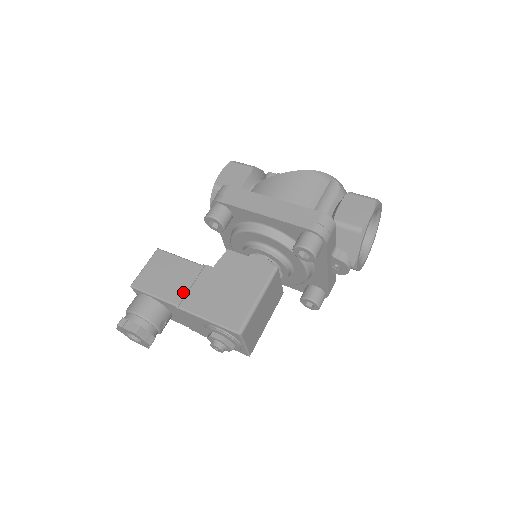
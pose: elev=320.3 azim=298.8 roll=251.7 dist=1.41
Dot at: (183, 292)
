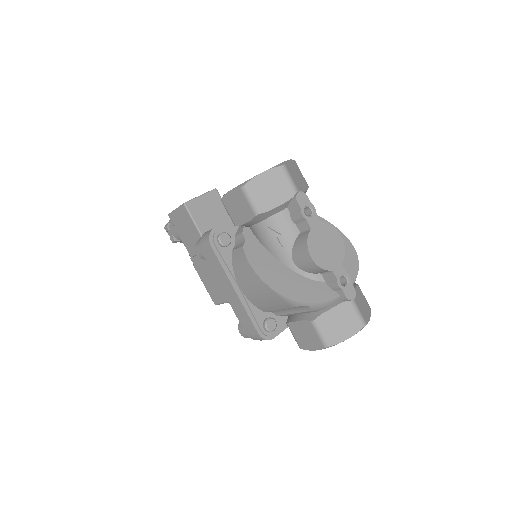
Dot at: (194, 252)
